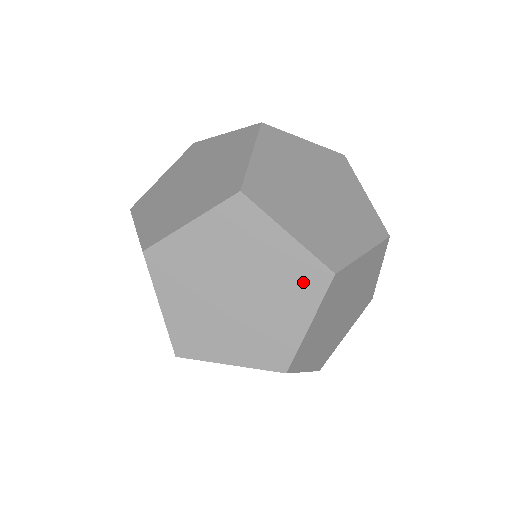
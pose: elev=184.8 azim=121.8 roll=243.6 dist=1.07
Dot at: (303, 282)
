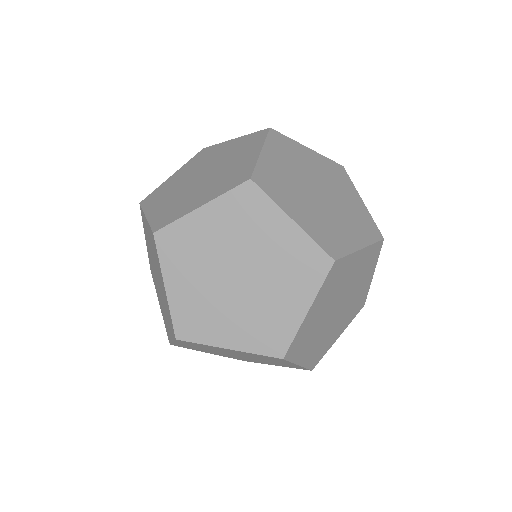
Dot at: (338, 175)
